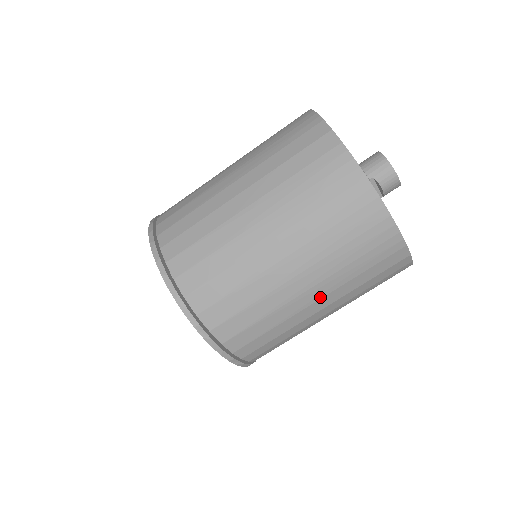
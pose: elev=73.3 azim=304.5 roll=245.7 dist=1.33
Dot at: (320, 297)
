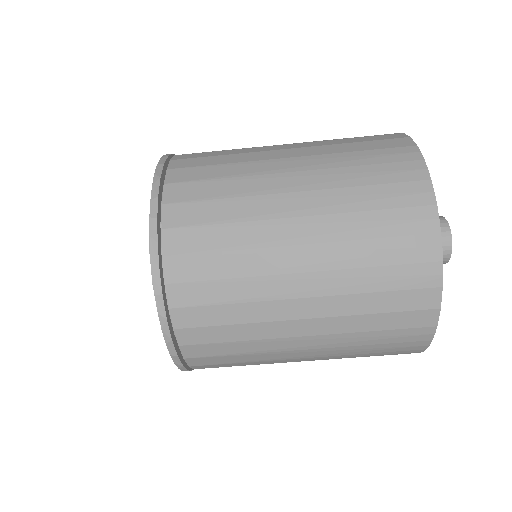
Dot at: occluded
